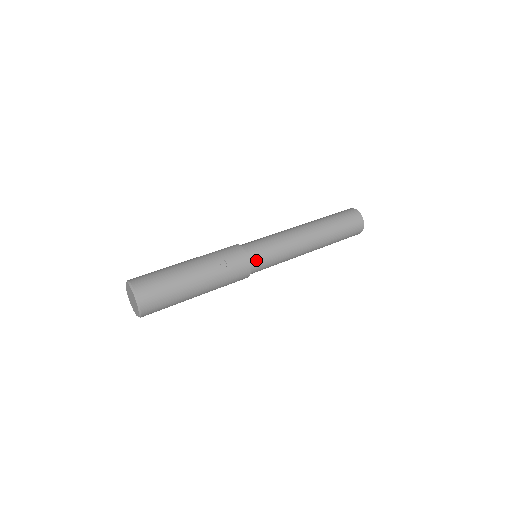
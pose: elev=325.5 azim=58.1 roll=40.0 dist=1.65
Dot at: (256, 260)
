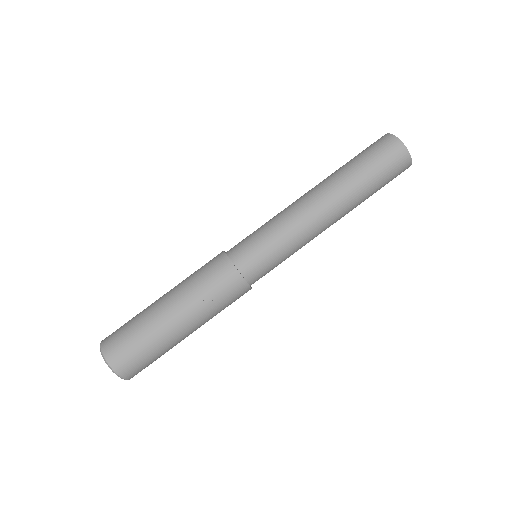
Dot at: (255, 274)
